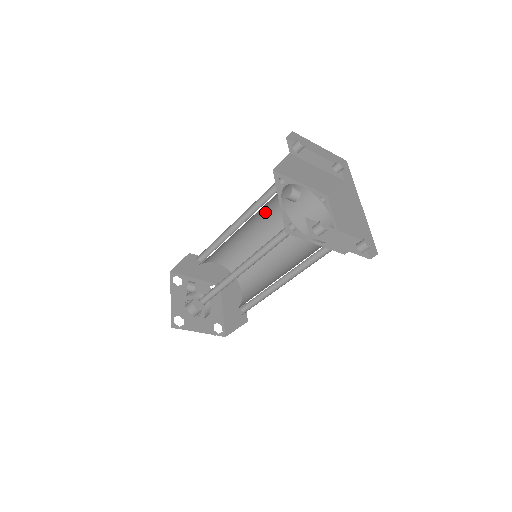
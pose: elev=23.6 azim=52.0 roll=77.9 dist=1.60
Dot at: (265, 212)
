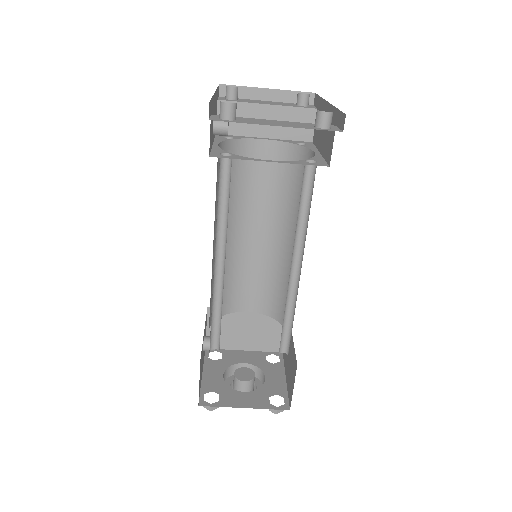
Dot at: (249, 200)
